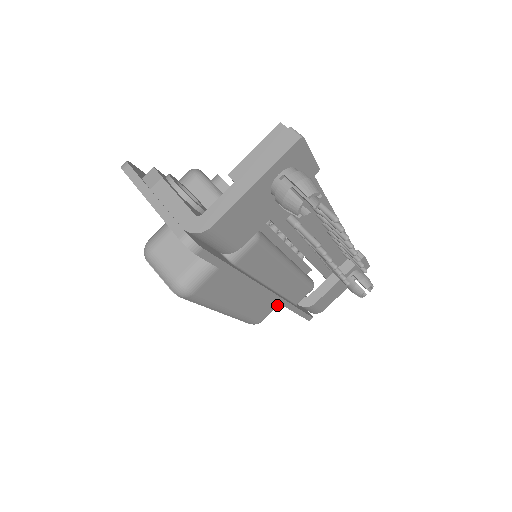
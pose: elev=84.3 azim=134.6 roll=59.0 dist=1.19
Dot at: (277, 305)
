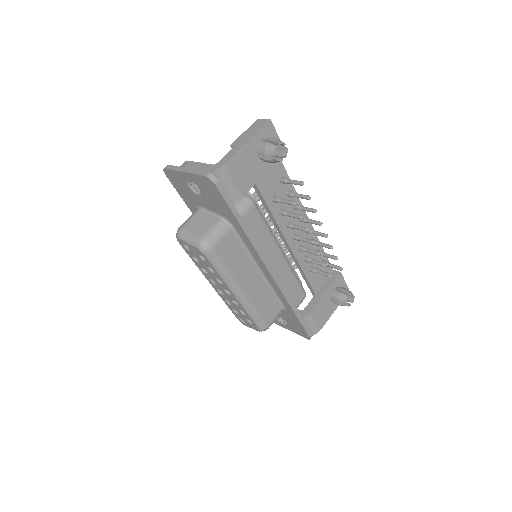
Dot at: (279, 310)
